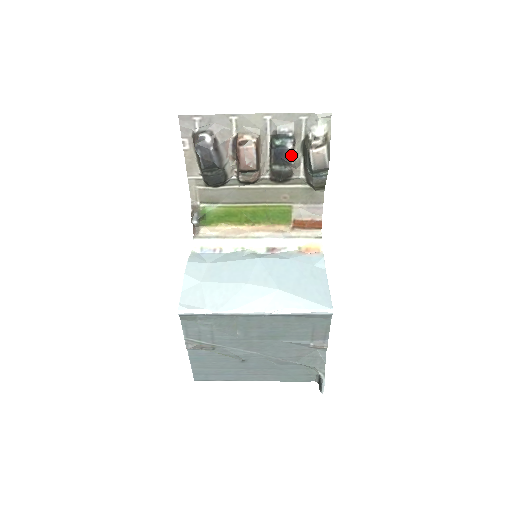
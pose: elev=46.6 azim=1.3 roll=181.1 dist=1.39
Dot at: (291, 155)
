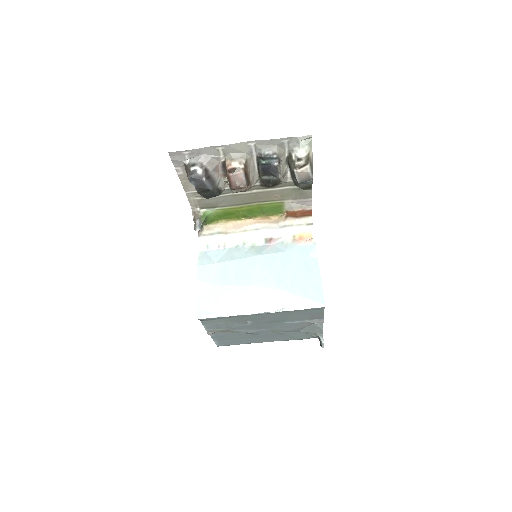
Dot at: (277, 170)
